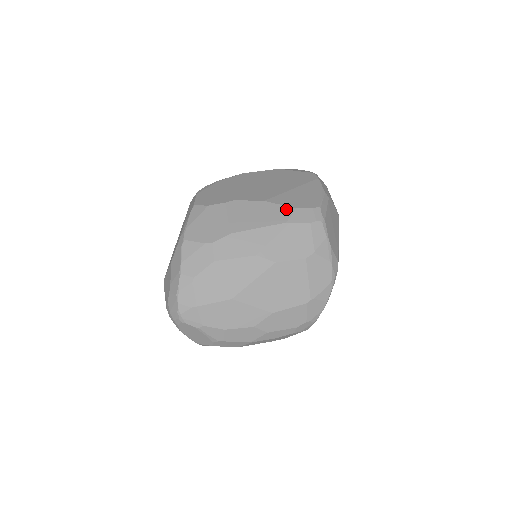
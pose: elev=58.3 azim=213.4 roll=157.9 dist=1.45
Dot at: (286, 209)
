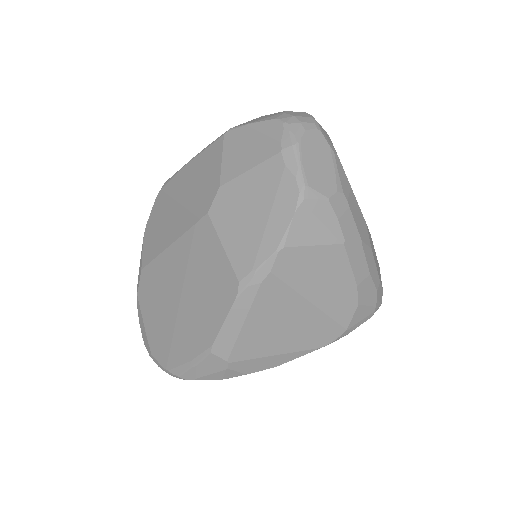
Dot at: occluded
